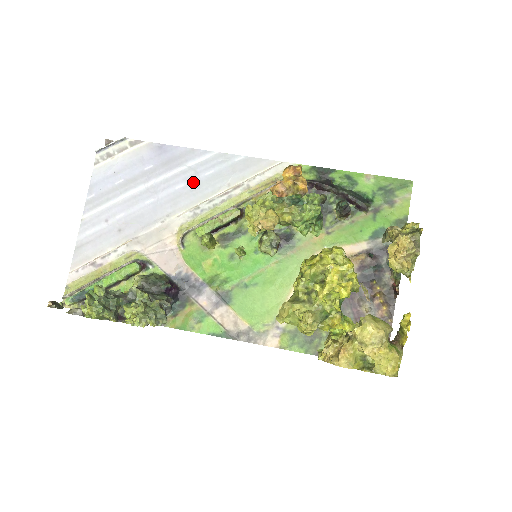
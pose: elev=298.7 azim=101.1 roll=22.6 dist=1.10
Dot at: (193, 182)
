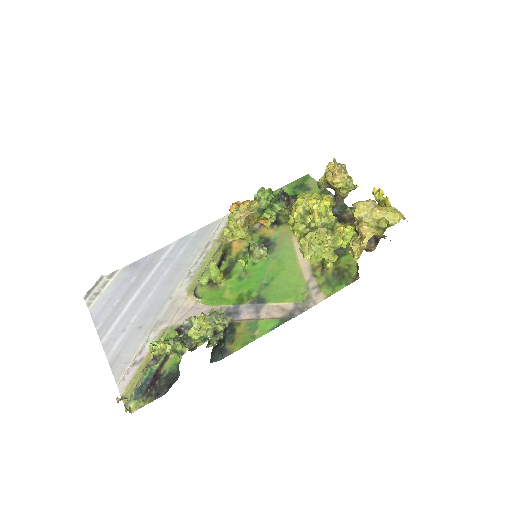
Dot at: (174, 264)
